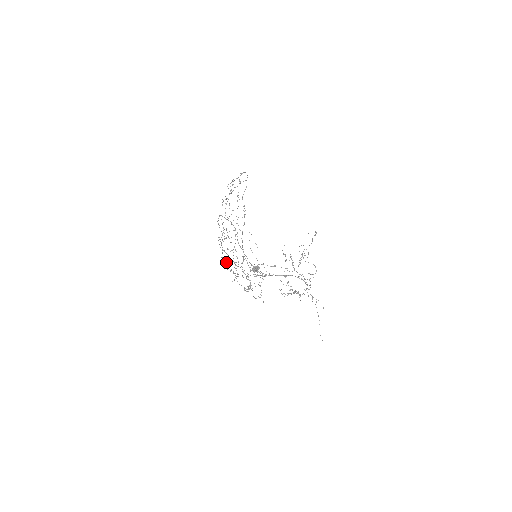
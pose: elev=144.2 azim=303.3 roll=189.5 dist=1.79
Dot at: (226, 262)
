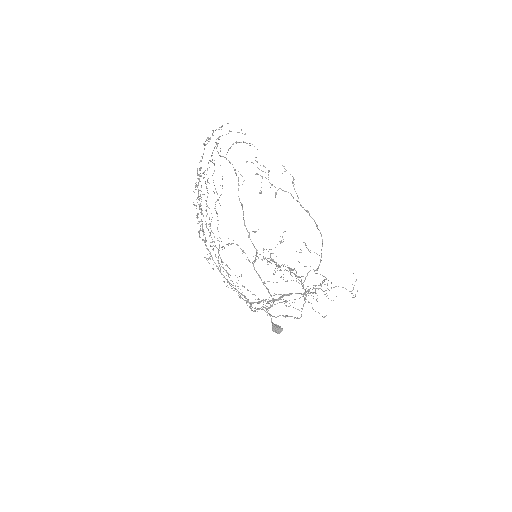
Dot at: occluded
